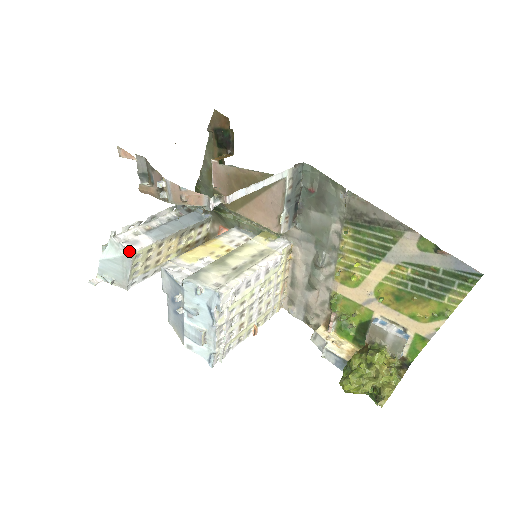
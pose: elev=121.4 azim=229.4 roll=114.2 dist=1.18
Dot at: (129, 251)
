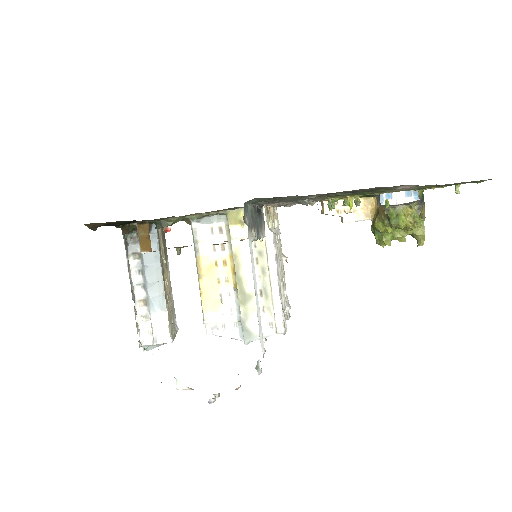
Dot at: occluded
